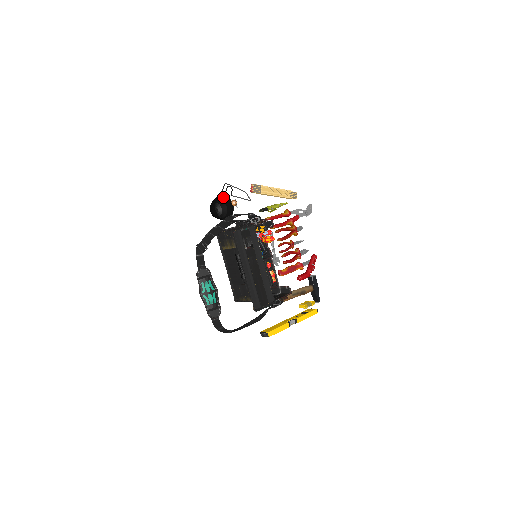
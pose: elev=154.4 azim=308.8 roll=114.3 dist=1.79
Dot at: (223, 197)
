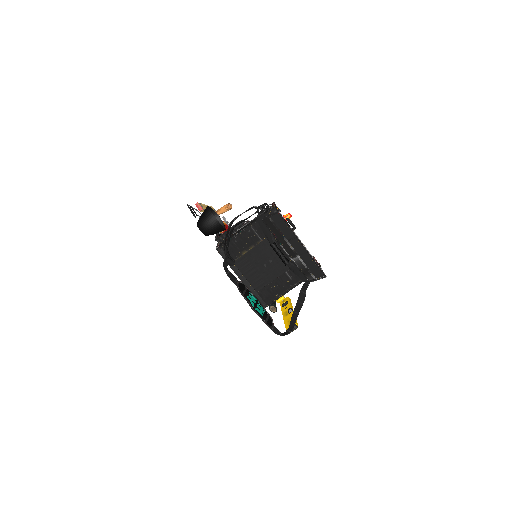
Dot at: occluded
